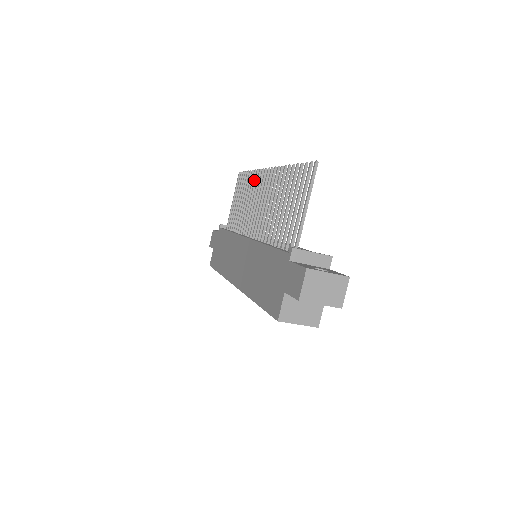
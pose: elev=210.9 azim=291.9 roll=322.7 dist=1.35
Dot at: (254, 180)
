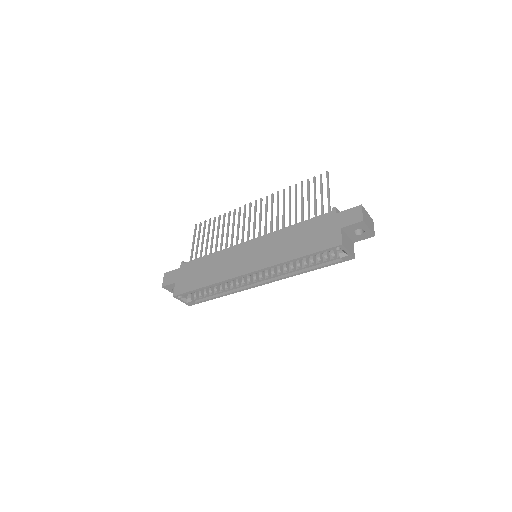
Dot at: (233, 215)
